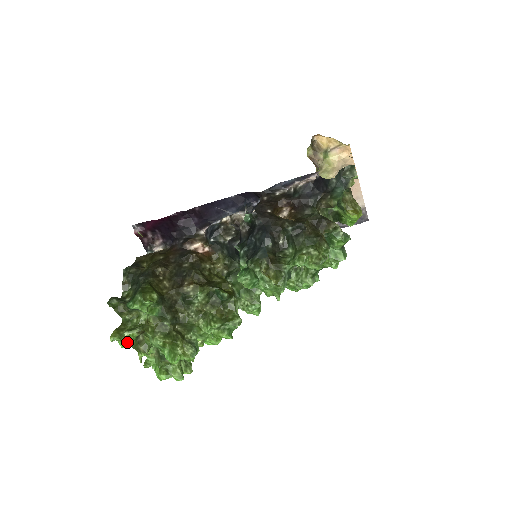
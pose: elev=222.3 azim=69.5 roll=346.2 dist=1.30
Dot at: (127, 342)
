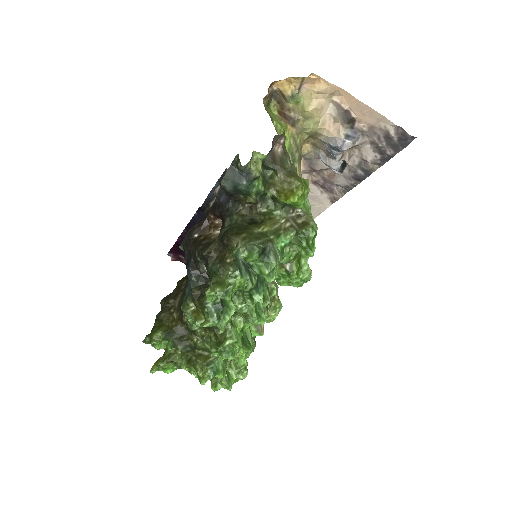
Dot at: (170, 368)
